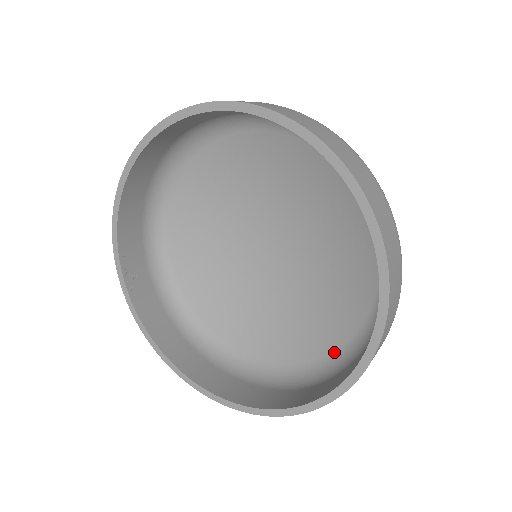
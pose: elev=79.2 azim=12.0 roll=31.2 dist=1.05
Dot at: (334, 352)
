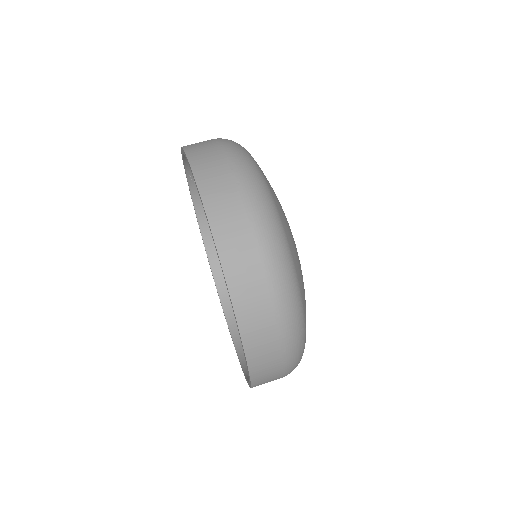
Dot at: occluded
